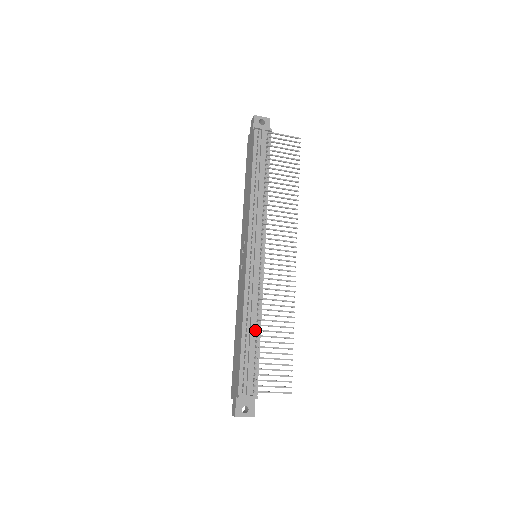
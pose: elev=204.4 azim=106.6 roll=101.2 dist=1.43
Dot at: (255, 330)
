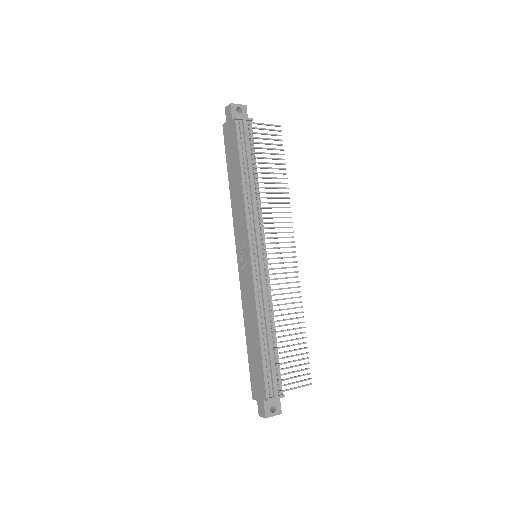
Dot at: (271, 332)
